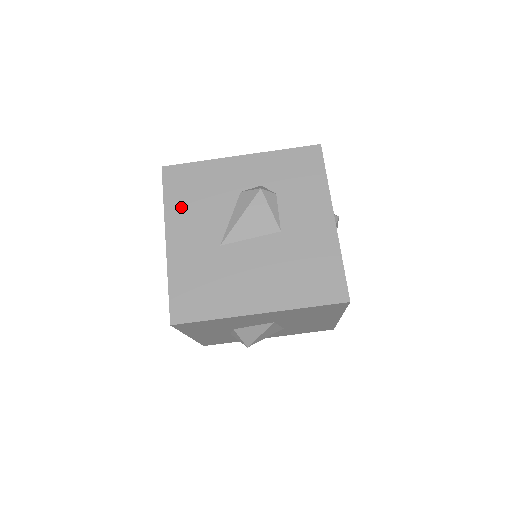
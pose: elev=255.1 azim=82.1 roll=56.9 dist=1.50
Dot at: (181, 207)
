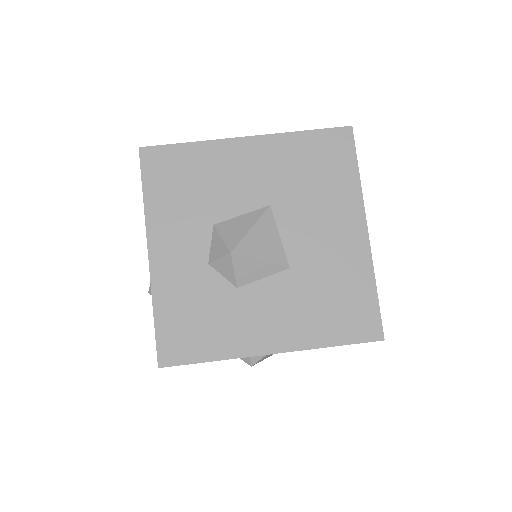
Dot at: occluded
